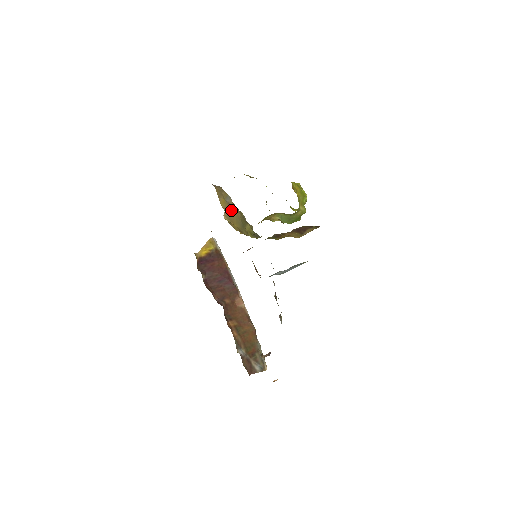
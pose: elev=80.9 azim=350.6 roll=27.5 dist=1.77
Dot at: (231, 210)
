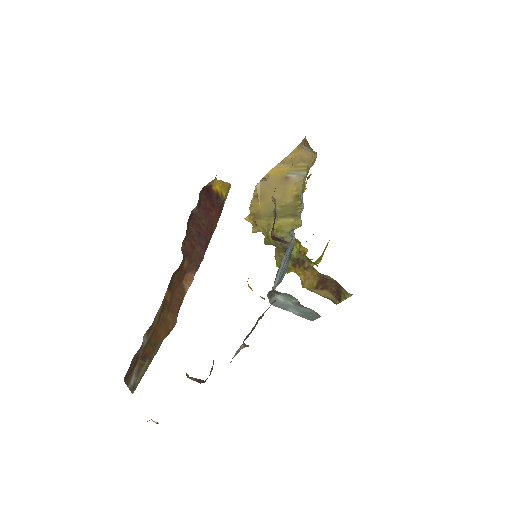
Dot at: (279, 187)
